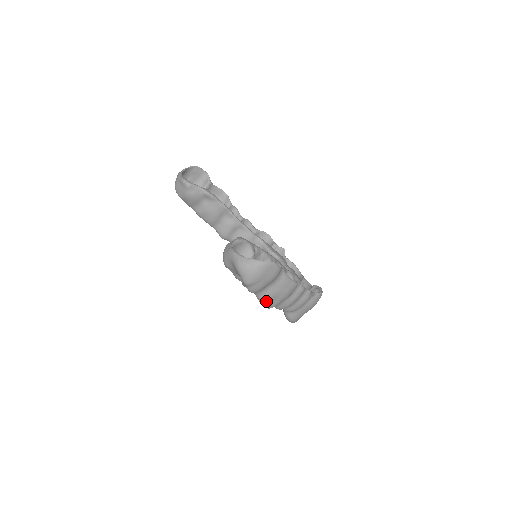
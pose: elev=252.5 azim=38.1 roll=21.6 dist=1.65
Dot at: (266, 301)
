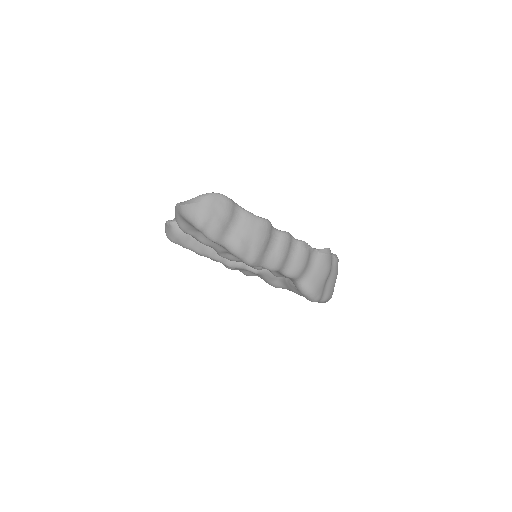
Dot at: (239, 250)
